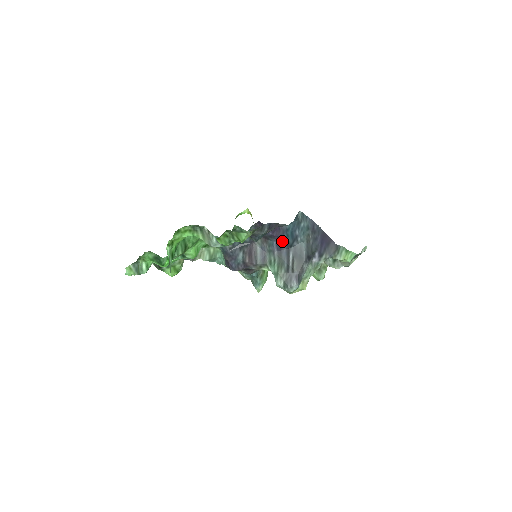
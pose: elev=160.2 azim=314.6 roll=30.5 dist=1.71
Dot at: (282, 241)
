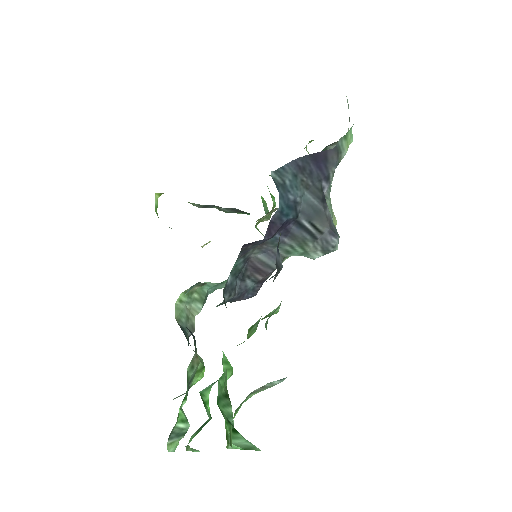
Dot at: (284, 225)
